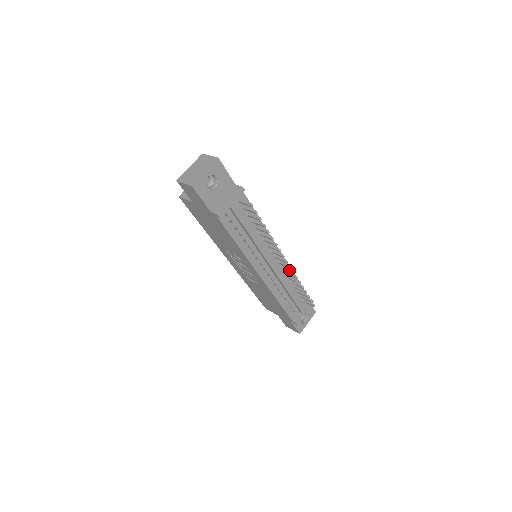
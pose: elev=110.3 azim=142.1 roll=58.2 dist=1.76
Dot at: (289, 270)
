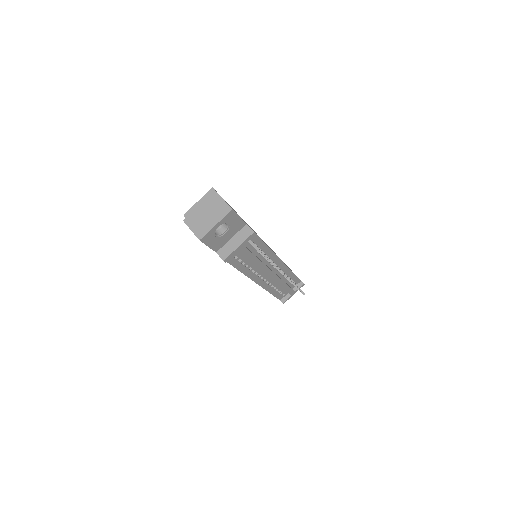
Dot at: occluded
